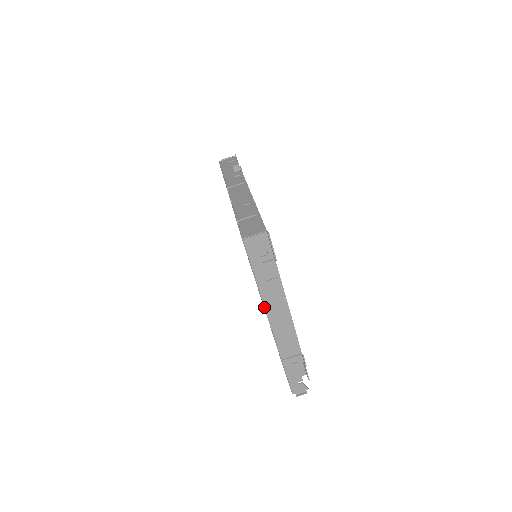
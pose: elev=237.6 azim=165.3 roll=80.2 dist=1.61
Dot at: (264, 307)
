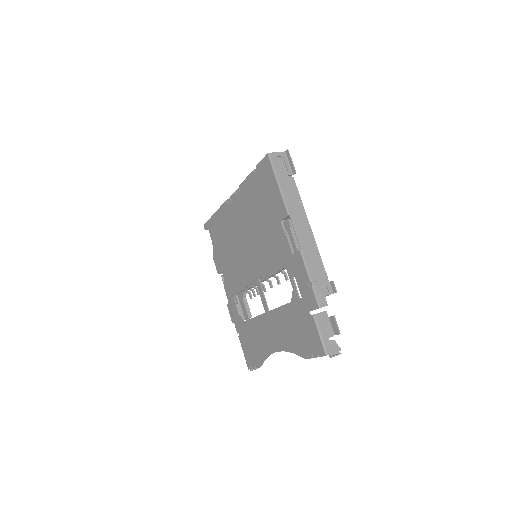
Dot at: (289, 222)
